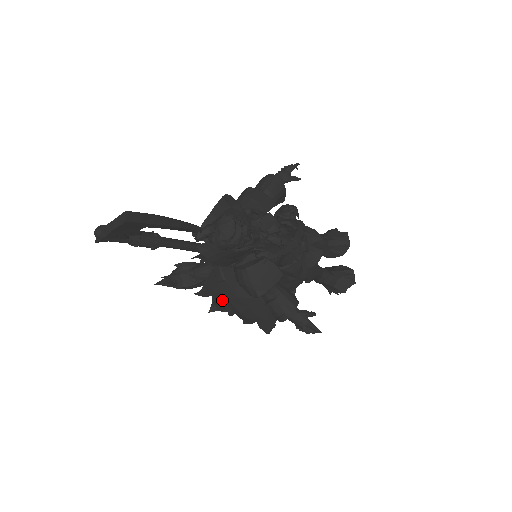
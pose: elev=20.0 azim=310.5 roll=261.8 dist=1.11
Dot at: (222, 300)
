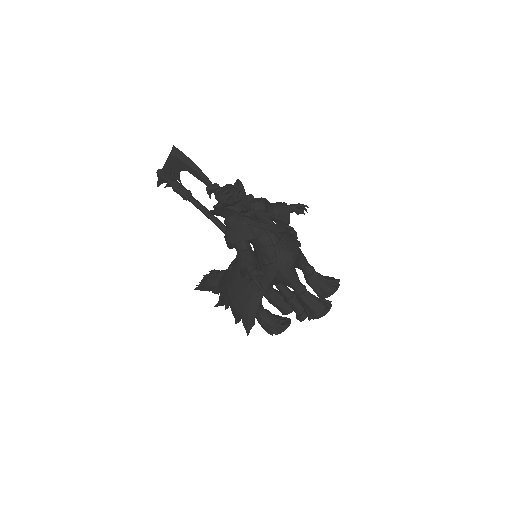
Dot at: (225, 291)
